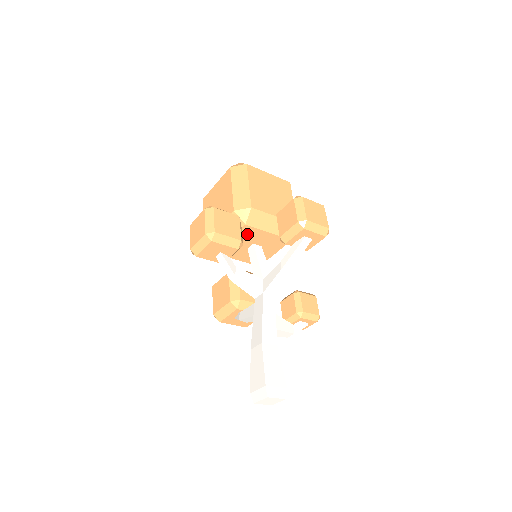
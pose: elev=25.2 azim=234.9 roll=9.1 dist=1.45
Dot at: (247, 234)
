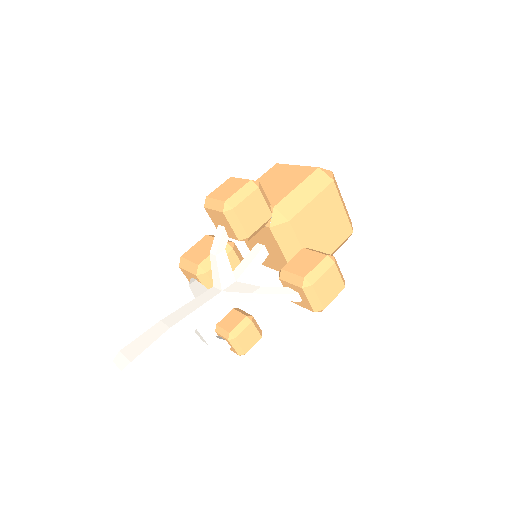
Dot at: (265, 234)
